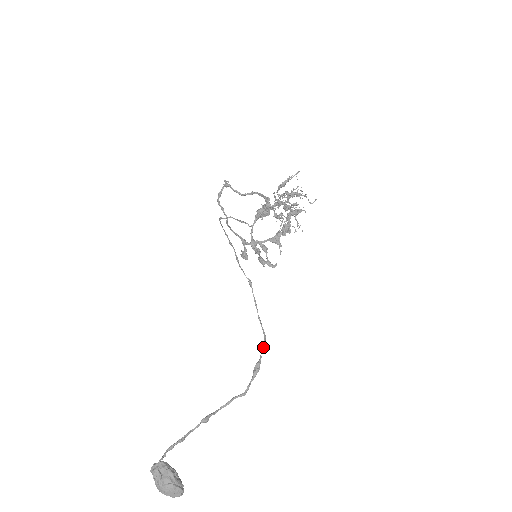
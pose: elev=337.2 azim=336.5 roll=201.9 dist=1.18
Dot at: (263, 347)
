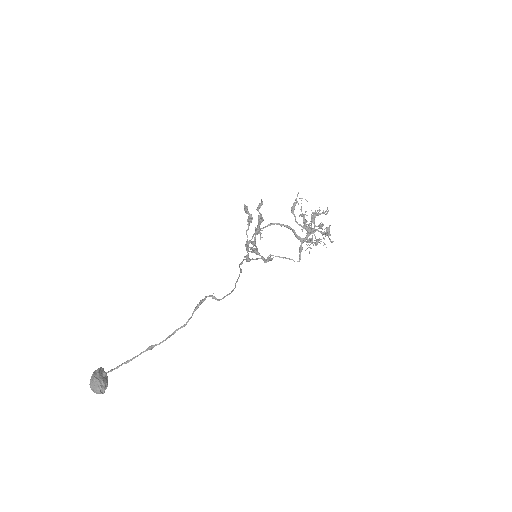
Dot at: (221, 299)
